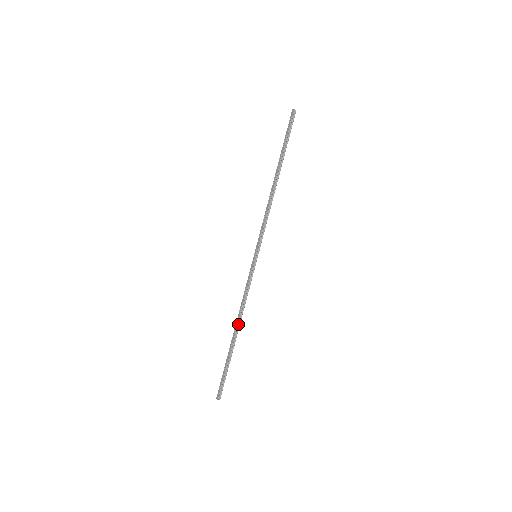
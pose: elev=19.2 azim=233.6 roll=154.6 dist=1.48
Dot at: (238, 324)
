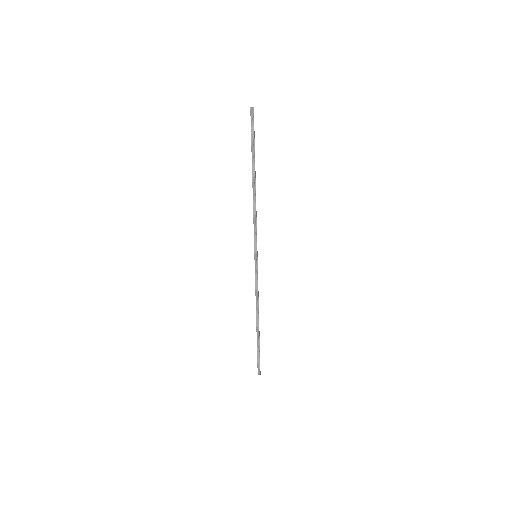
Dot at: (257, 315)
